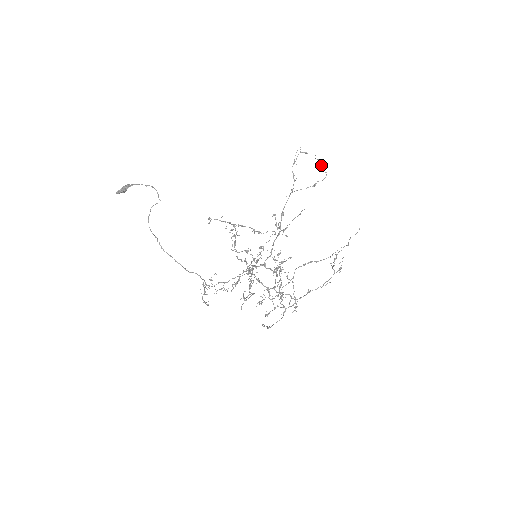
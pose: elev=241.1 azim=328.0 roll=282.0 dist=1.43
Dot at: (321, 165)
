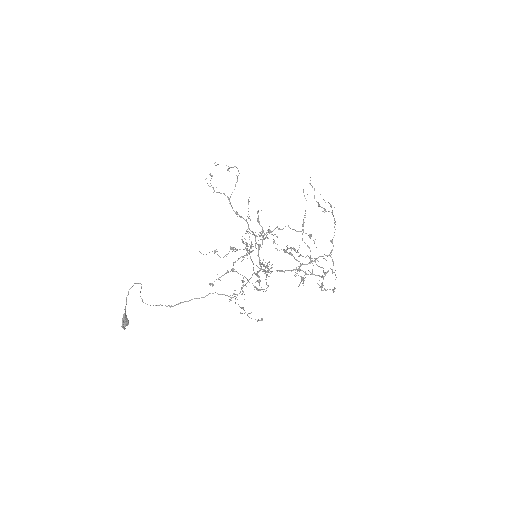
Dot at: occluded
